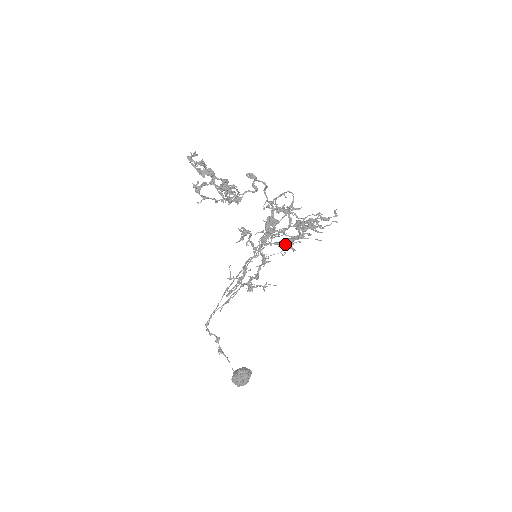
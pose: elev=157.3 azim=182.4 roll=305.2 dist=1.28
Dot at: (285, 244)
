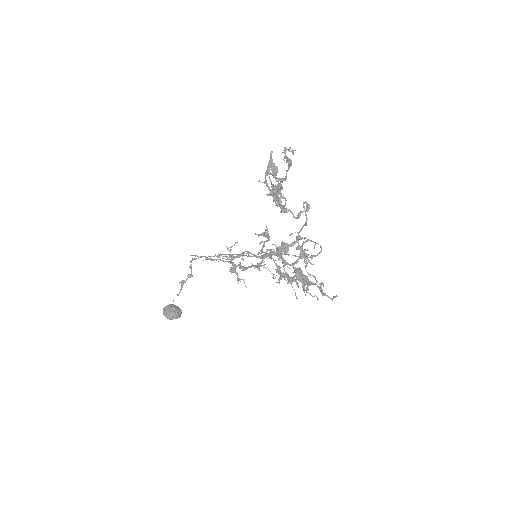
Dot at: (280, 272)
